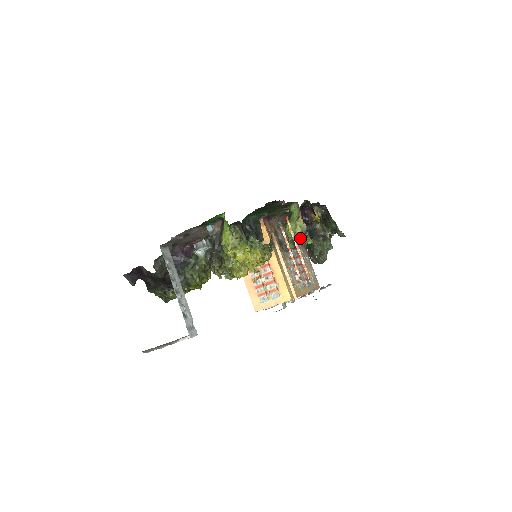
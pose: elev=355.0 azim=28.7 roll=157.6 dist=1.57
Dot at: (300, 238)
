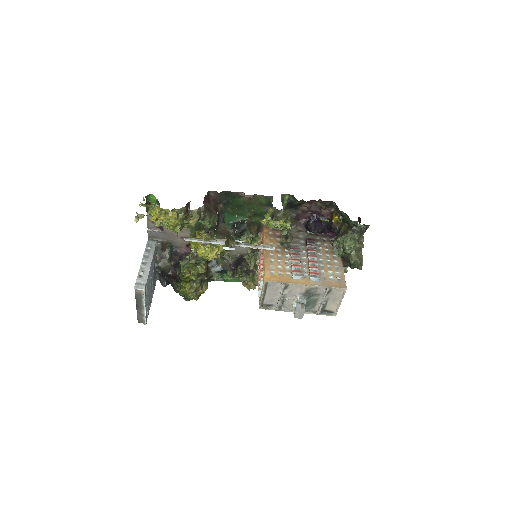
Dot at: (271, 223)
